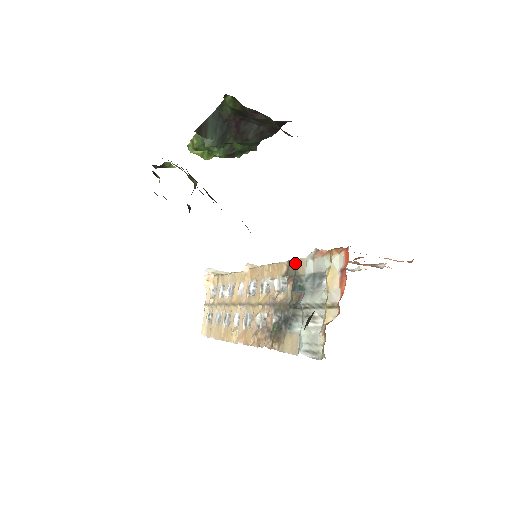
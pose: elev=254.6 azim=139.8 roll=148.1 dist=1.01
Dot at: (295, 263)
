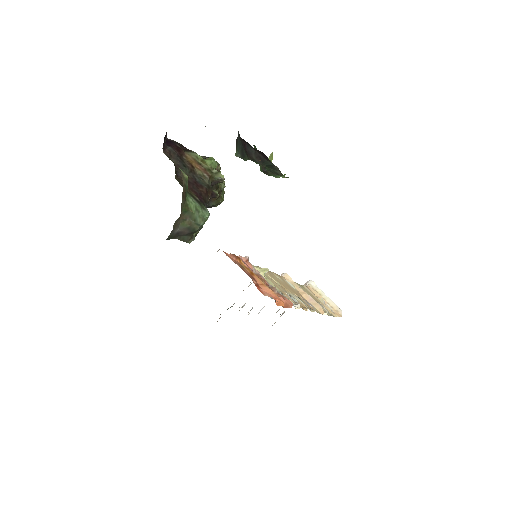
Dot at: occluded
